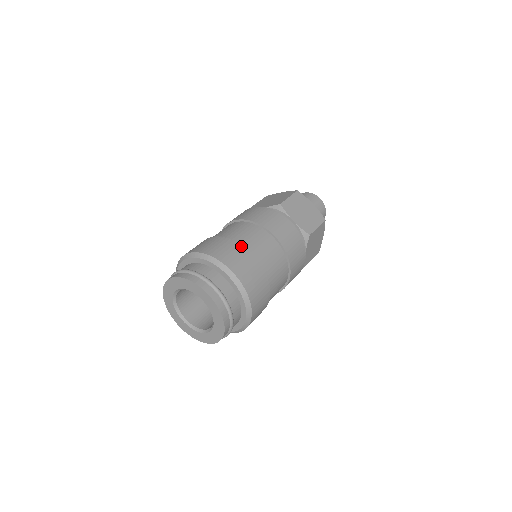
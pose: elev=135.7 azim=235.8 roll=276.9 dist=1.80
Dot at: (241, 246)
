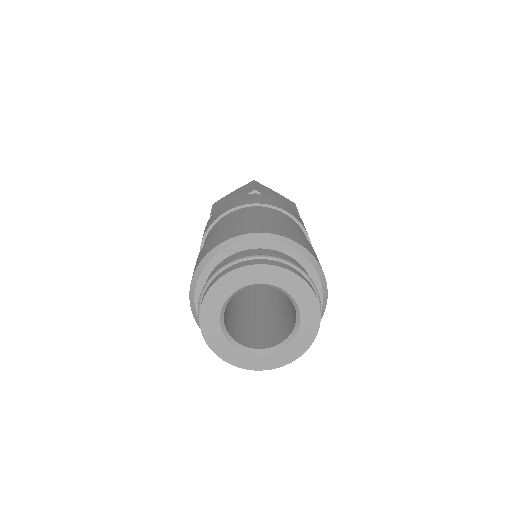
Dot at: (272, 220)
